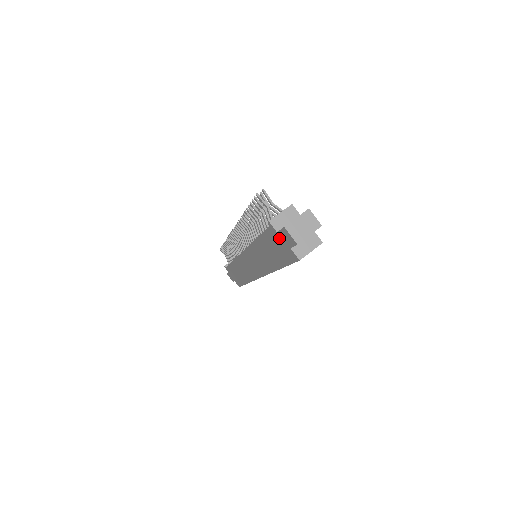
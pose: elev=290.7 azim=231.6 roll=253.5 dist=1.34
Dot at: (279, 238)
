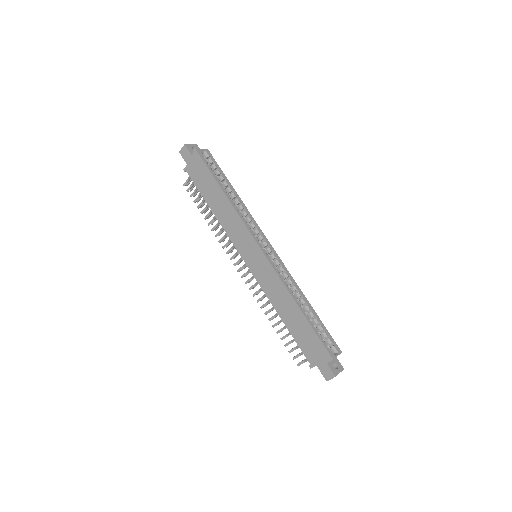
Dot at: (190, 165)
